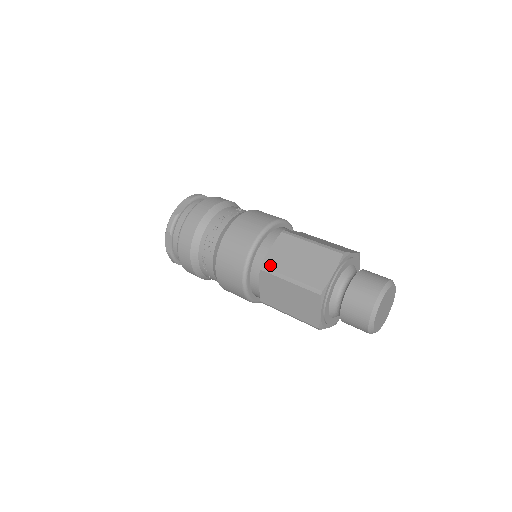
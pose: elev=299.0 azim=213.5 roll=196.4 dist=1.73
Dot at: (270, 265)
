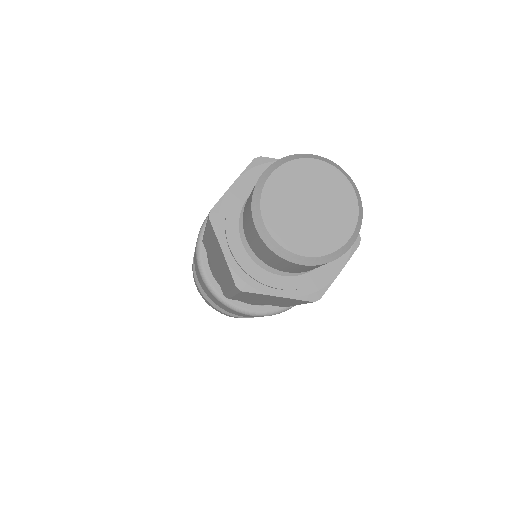
Dot at: occluded
